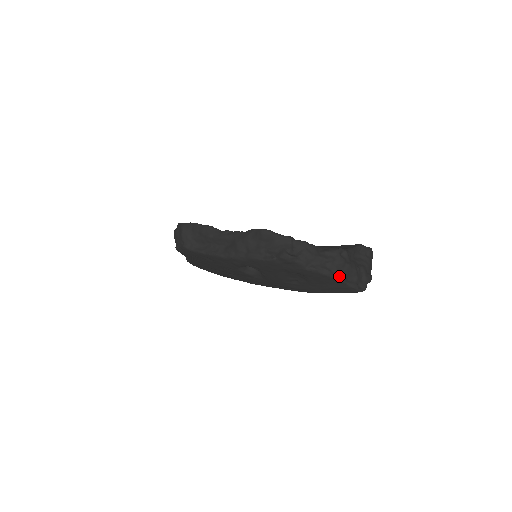
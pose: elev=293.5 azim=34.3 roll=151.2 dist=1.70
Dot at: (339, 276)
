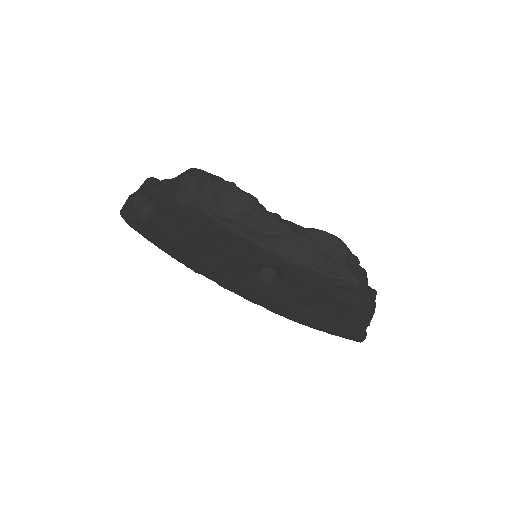
Dot at: occluded
